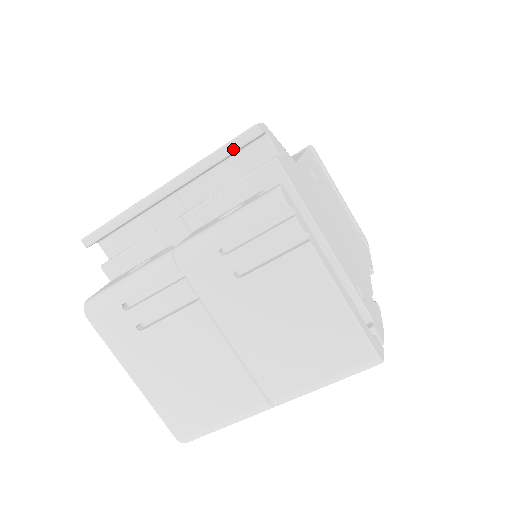
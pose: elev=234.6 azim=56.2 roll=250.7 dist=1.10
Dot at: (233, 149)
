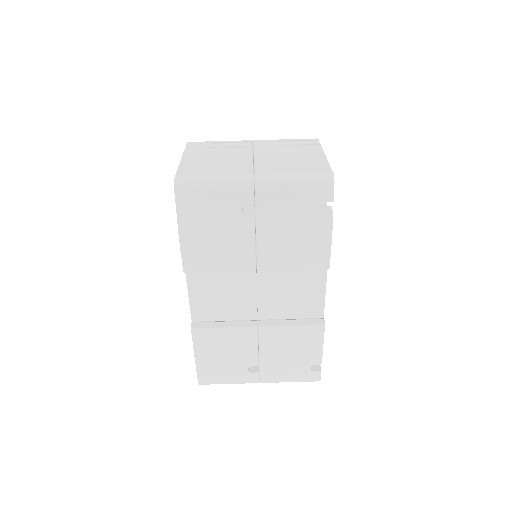
Dot at: occluded
